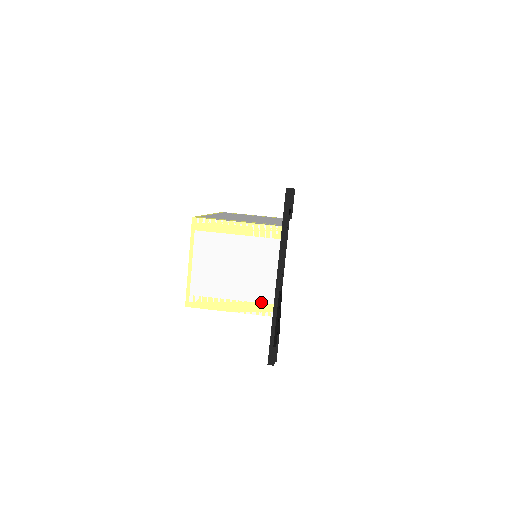
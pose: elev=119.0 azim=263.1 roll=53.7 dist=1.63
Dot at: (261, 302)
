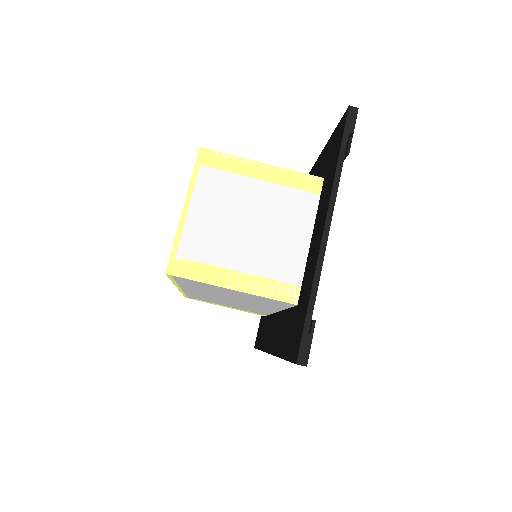
Dot at: (283, 281)
